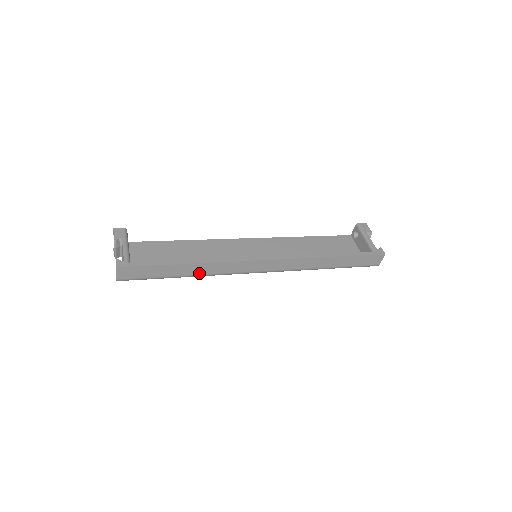
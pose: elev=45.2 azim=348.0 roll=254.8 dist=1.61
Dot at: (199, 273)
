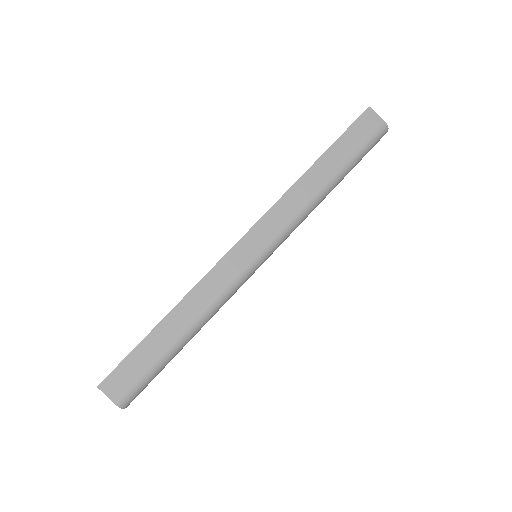
Dot at: (194, 317)
